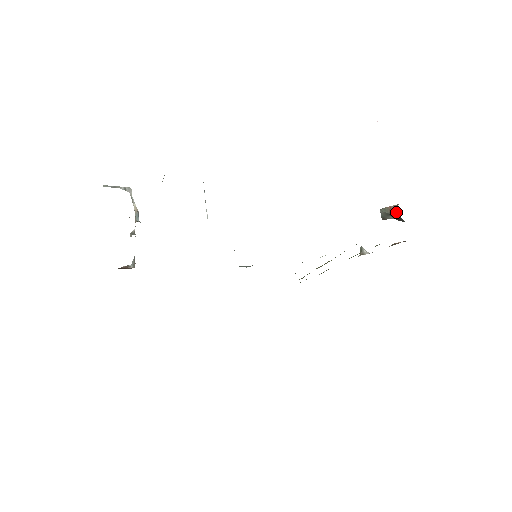
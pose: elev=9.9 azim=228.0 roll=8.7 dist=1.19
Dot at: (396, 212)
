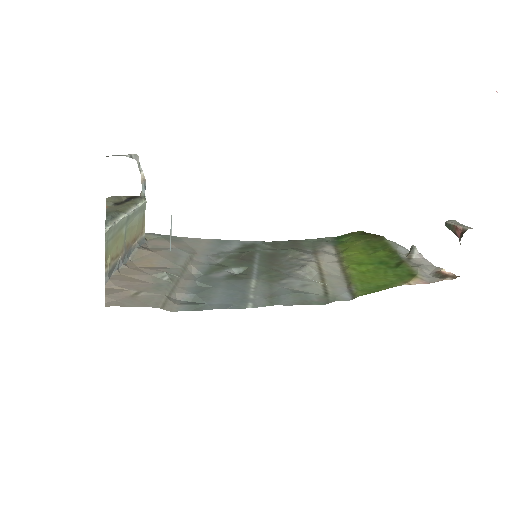
Dot at: (459, 238)
